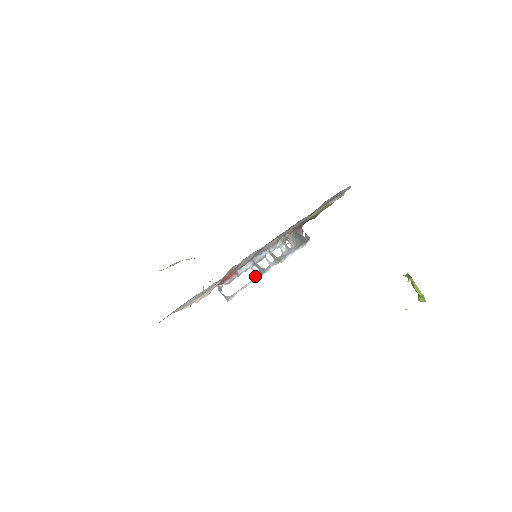
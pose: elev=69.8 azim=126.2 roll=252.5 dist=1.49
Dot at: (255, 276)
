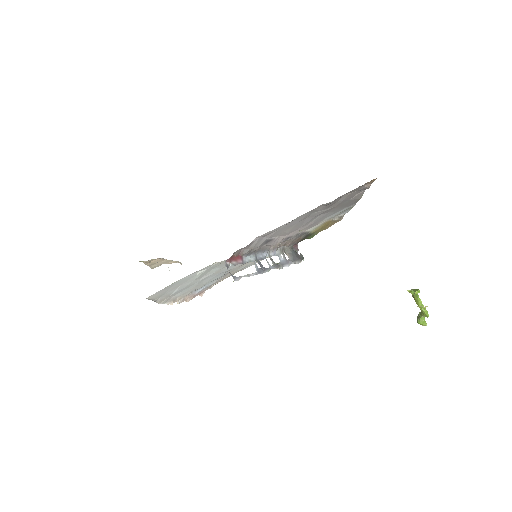
Dot at: (258, 270)
